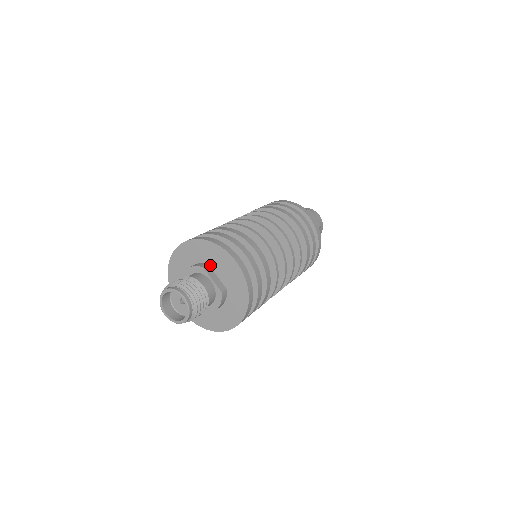
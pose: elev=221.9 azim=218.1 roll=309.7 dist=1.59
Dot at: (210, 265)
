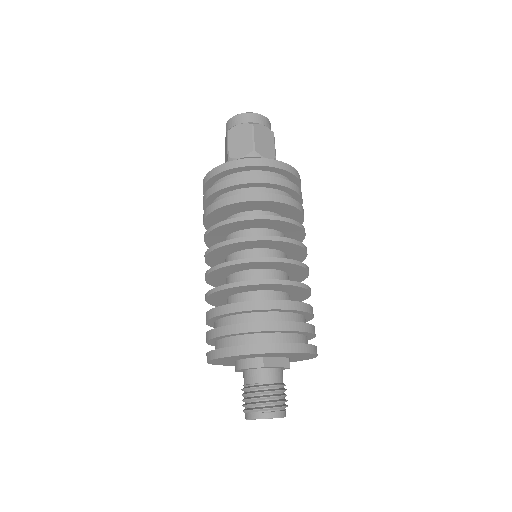
Dot at: (265, 357)
